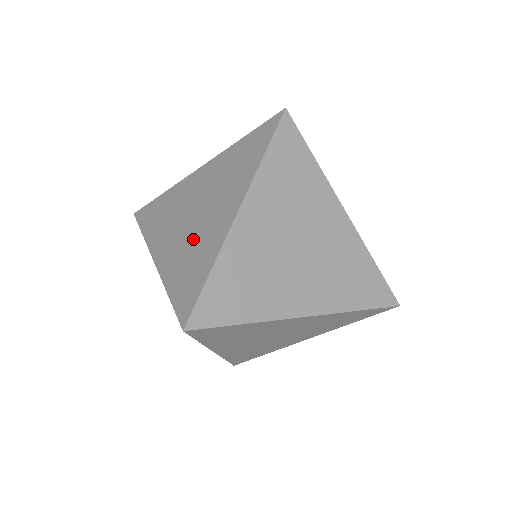
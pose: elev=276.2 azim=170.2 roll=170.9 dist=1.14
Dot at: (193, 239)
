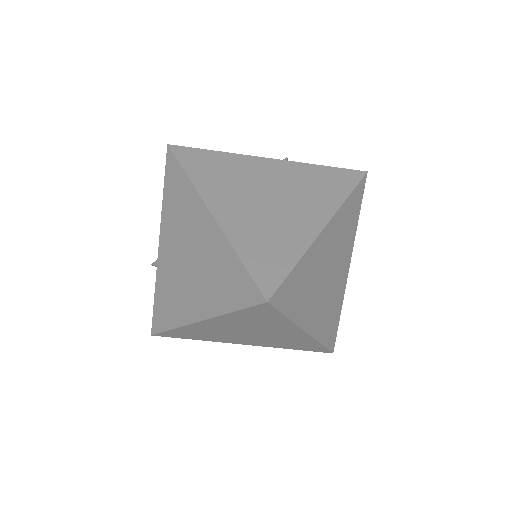
Dot at: (270, 221)
